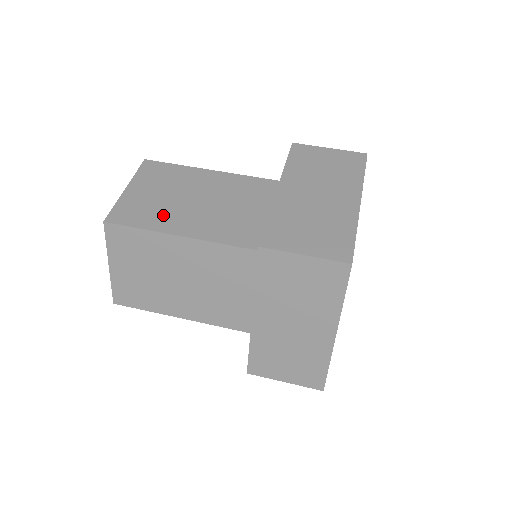
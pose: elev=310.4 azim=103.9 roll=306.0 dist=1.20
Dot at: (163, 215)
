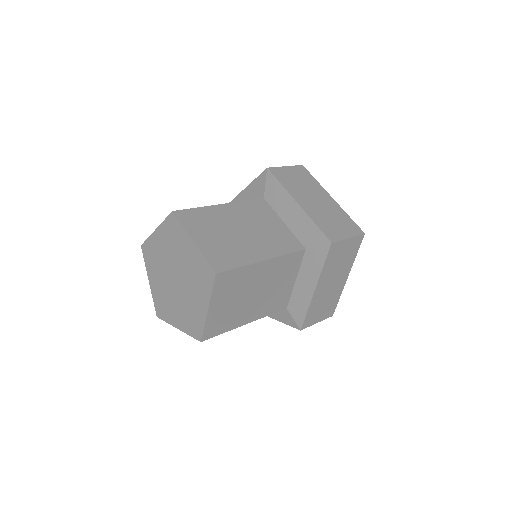
Dot at: occluded
